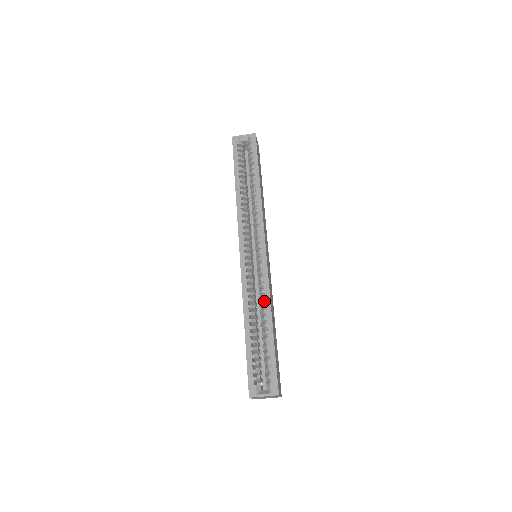
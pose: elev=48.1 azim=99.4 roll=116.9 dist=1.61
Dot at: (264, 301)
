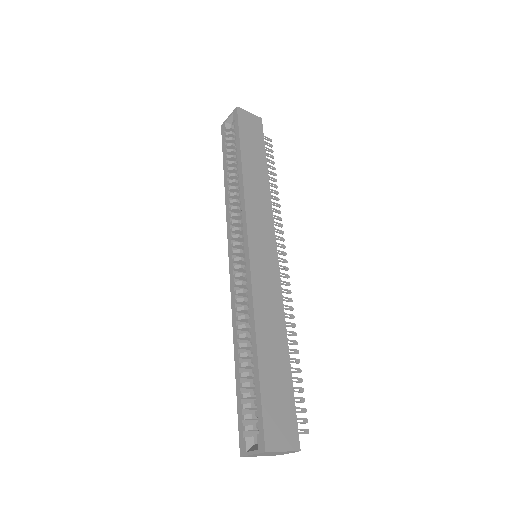
Dot at: (250, 315)
